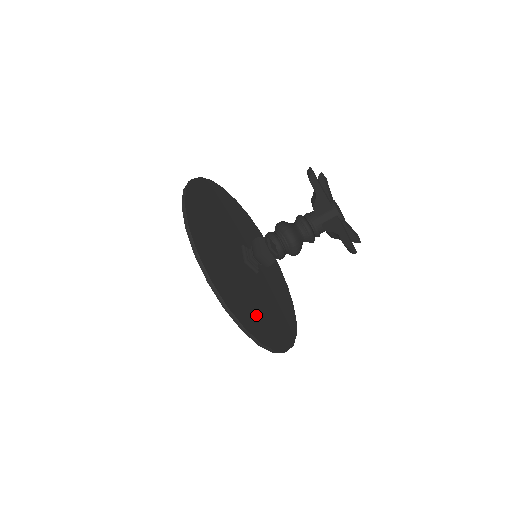
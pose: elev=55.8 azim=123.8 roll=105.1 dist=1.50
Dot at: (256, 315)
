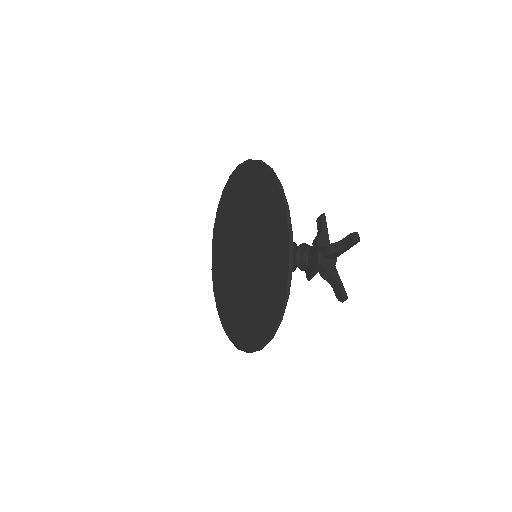
Dot at: occluded
